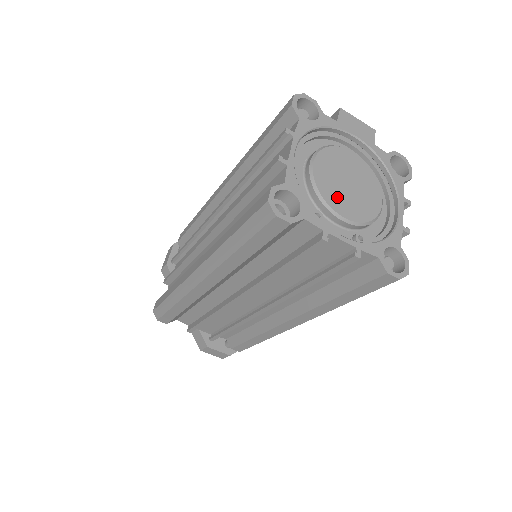
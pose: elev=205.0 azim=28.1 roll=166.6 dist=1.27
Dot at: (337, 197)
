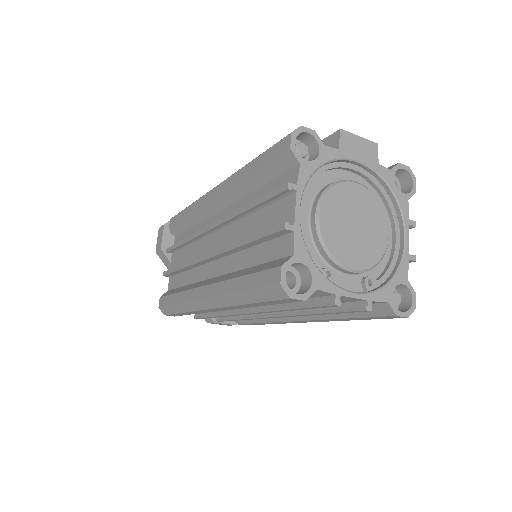
Dot at: (345, 248)
